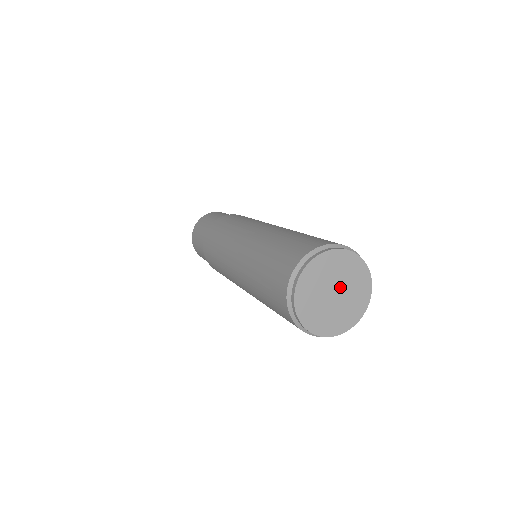
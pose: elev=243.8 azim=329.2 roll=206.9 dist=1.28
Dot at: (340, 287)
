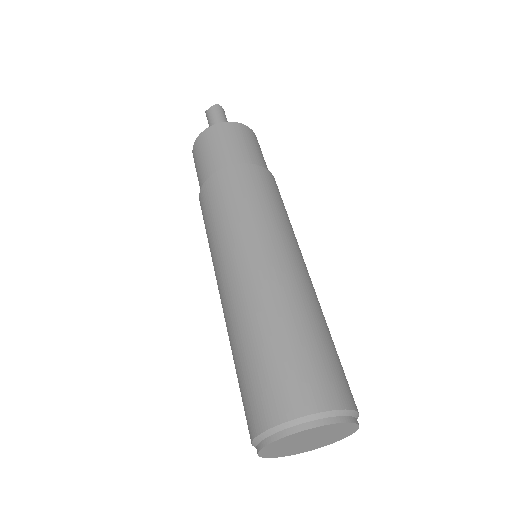
Dot at: (312, 438)
